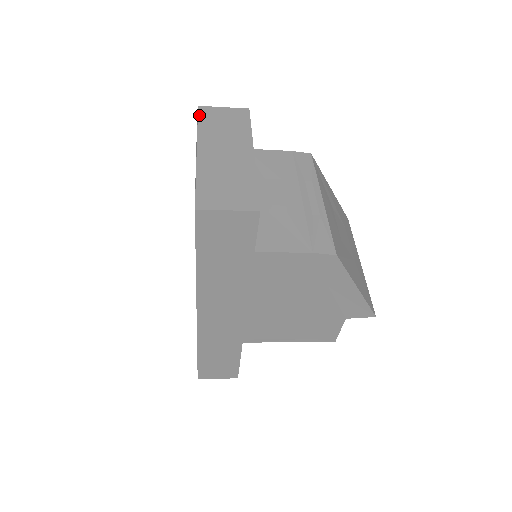
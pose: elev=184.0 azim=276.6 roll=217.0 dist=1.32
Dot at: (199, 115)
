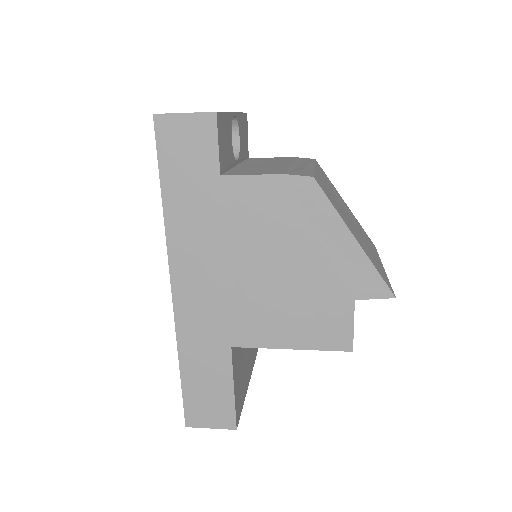
Dot at: occluded
